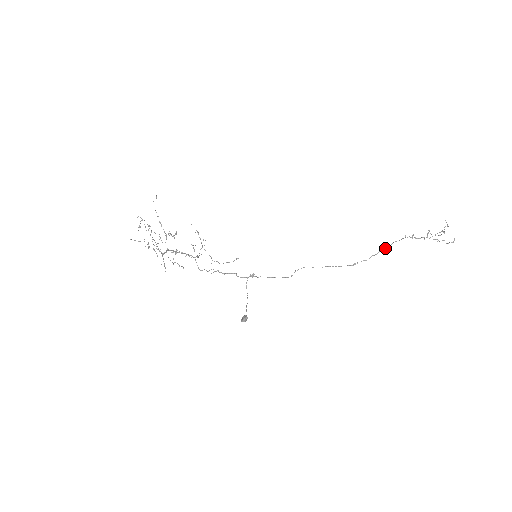
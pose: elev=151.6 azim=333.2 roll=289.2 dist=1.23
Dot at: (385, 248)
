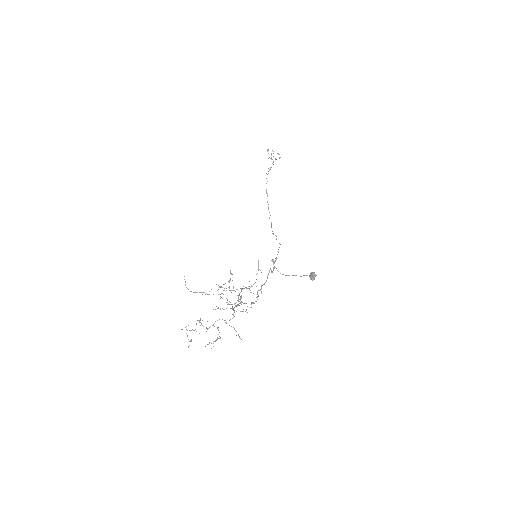
Dot at: occluded
